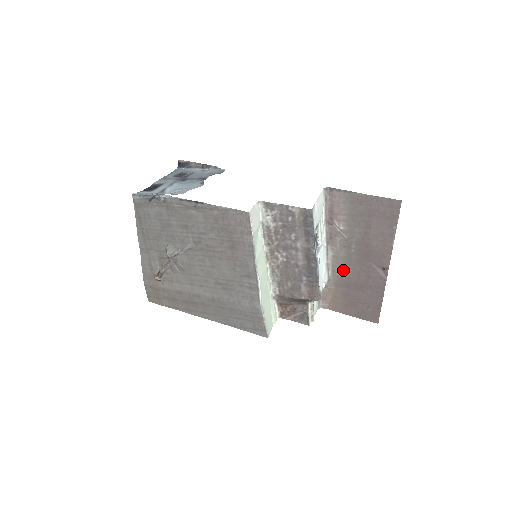
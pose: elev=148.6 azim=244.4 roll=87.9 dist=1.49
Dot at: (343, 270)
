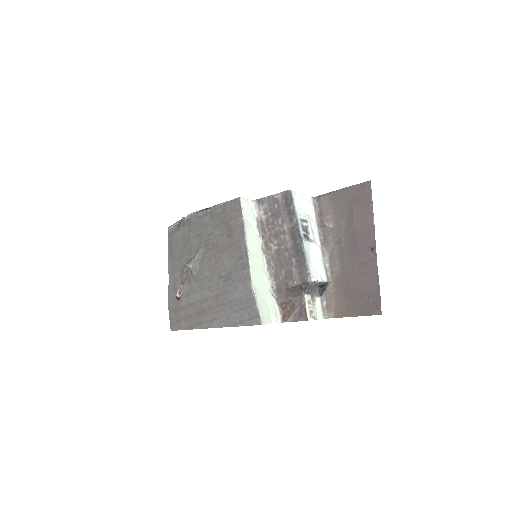
Dot at: (339, 267)
